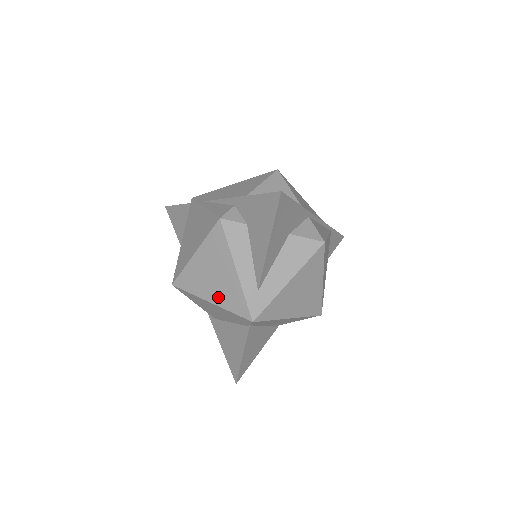
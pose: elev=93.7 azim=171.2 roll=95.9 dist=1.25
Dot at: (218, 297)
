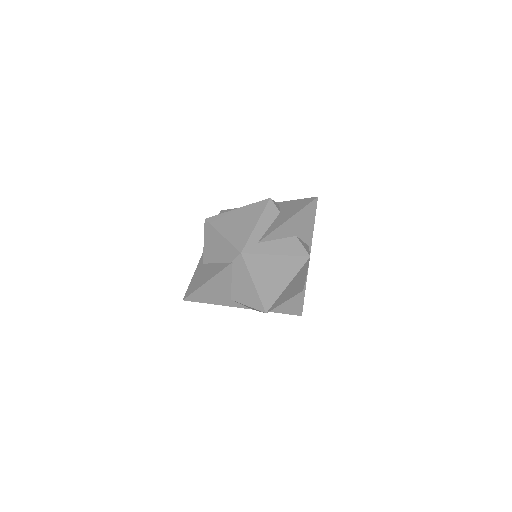
Dot at: (230, 234)
